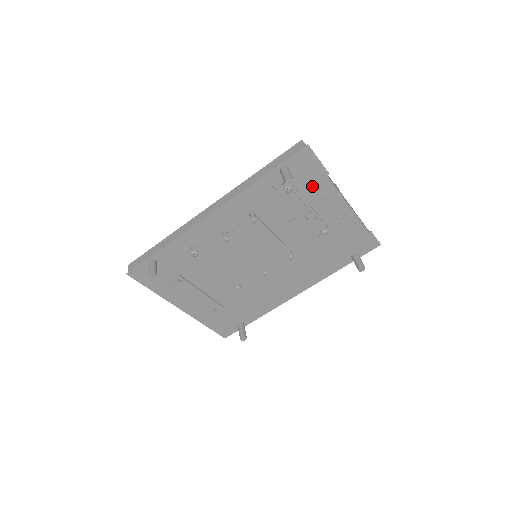
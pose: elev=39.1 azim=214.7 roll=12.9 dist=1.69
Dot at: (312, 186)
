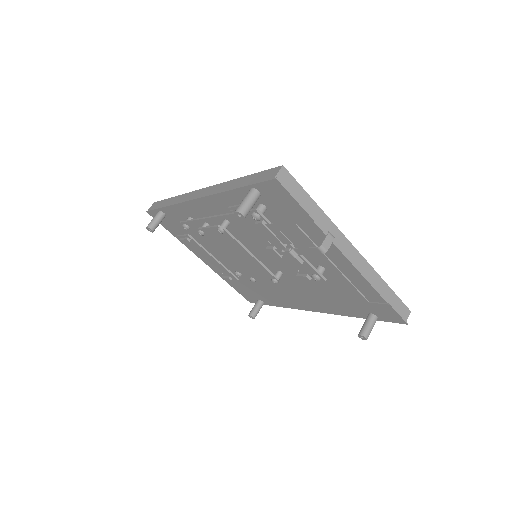
Dot at: (297, 223)
